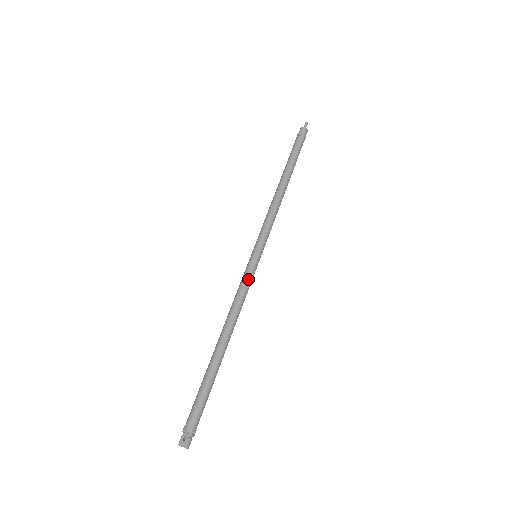
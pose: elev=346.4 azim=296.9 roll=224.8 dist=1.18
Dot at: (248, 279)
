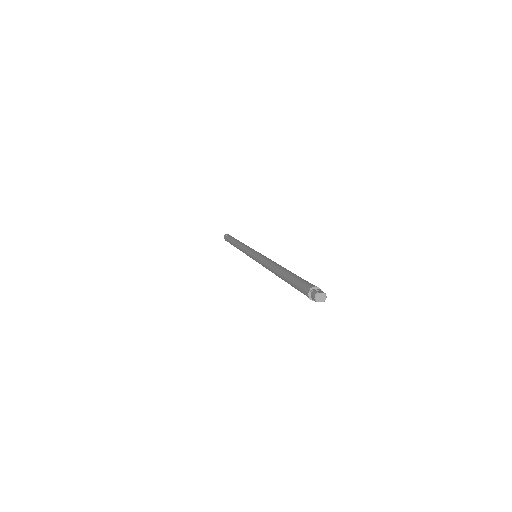
Dot at: occluded
